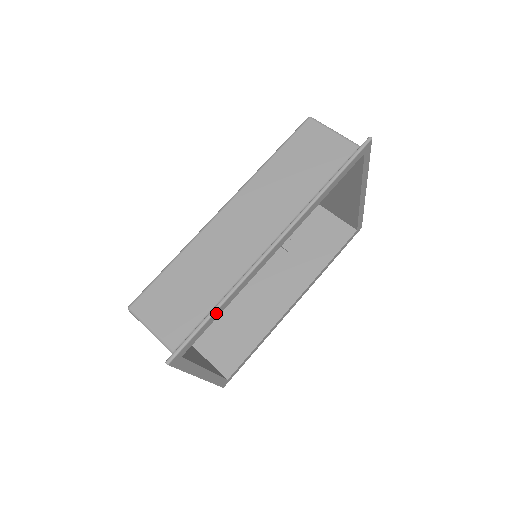
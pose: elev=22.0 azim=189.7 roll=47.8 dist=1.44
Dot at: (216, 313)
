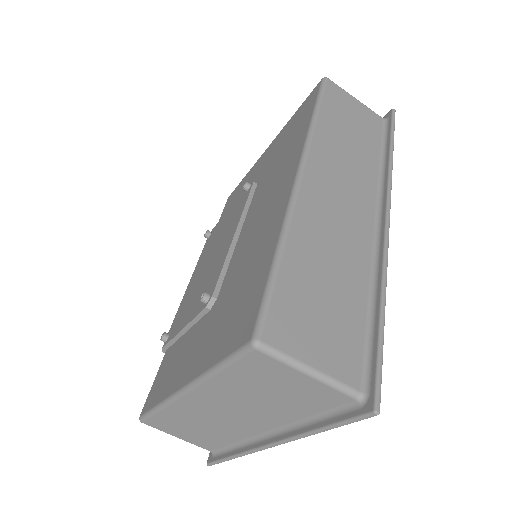
Dot at: (380, 317)
